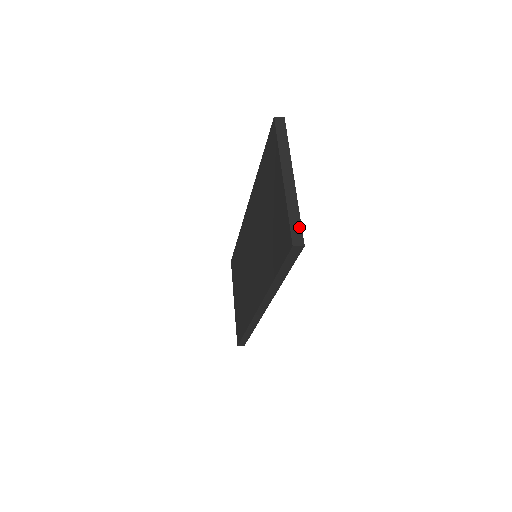
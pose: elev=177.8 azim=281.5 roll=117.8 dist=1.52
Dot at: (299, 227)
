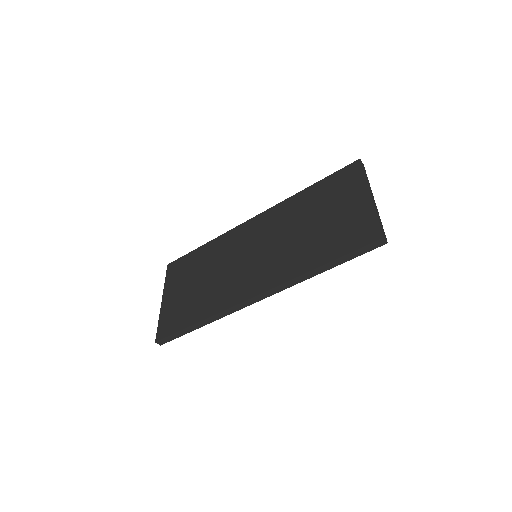
Dot at: (383, 230)
